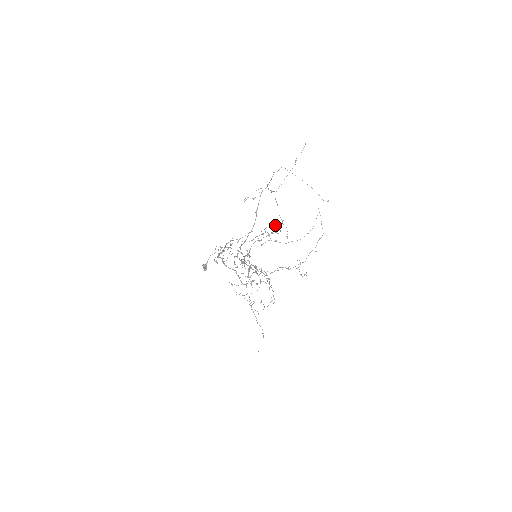
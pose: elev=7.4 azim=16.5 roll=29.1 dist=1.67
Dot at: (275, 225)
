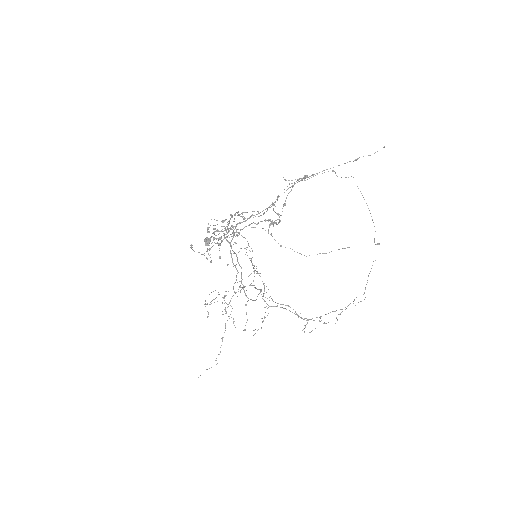
Dot at: (273, 204)
